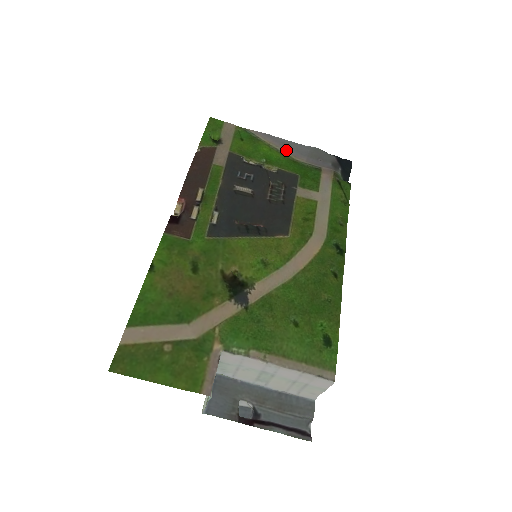
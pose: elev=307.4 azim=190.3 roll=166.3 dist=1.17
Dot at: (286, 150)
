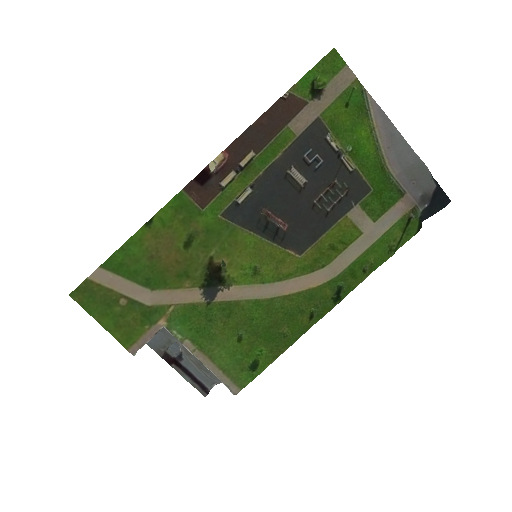
Dot at: (386, 148)
